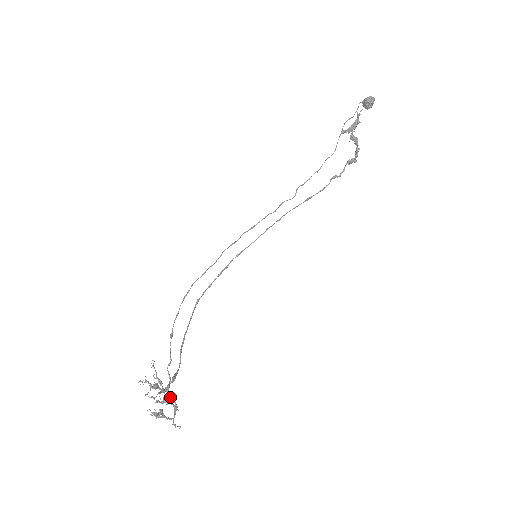
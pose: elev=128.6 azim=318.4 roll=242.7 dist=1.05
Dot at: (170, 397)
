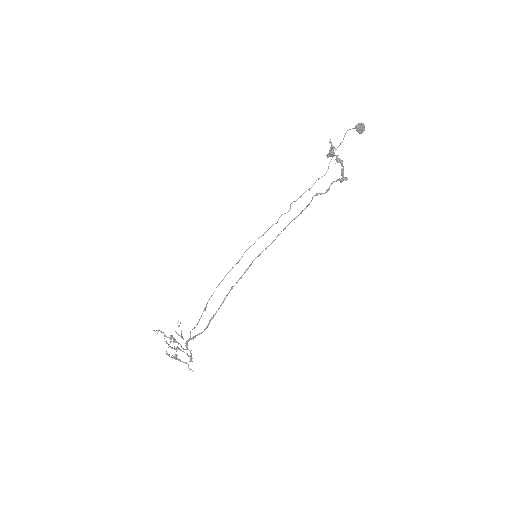
Dot at: (188, 349)
